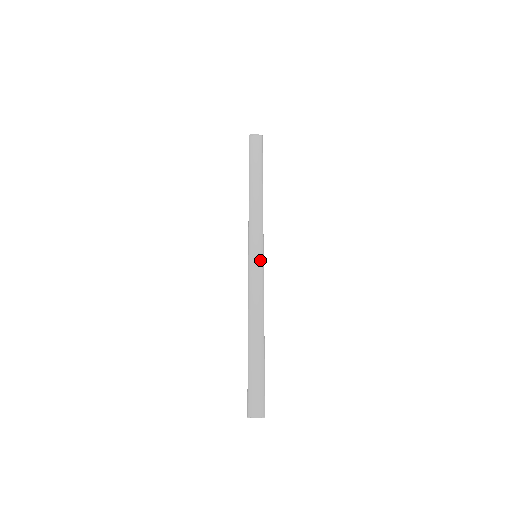
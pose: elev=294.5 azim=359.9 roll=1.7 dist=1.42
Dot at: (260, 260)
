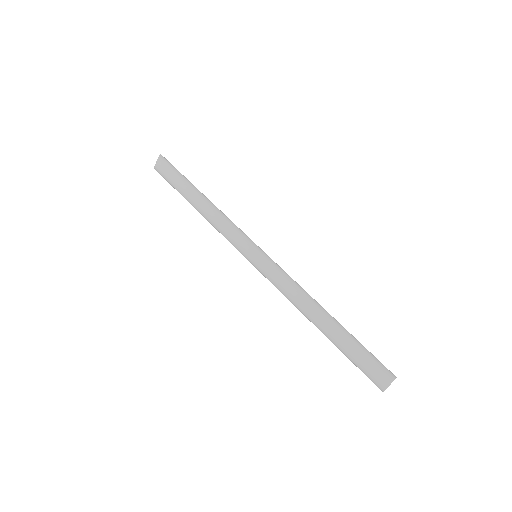
Dot at: (259, 259)
